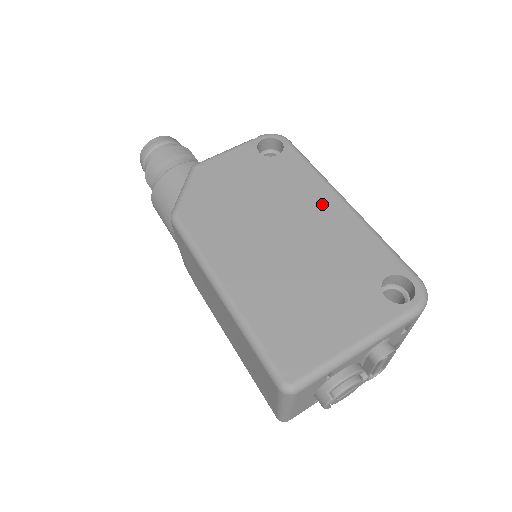
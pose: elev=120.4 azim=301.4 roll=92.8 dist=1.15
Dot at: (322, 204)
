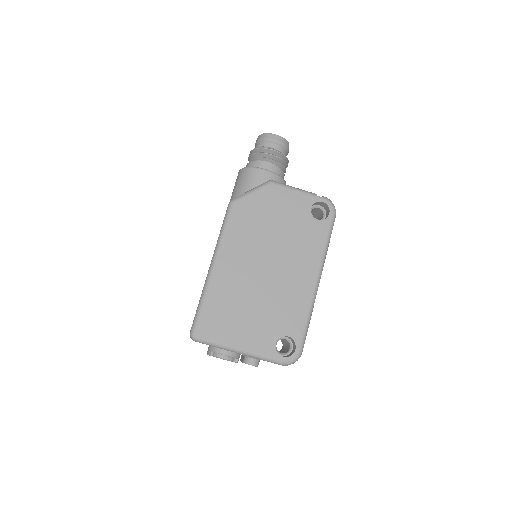
Dot at: (305, 271)
